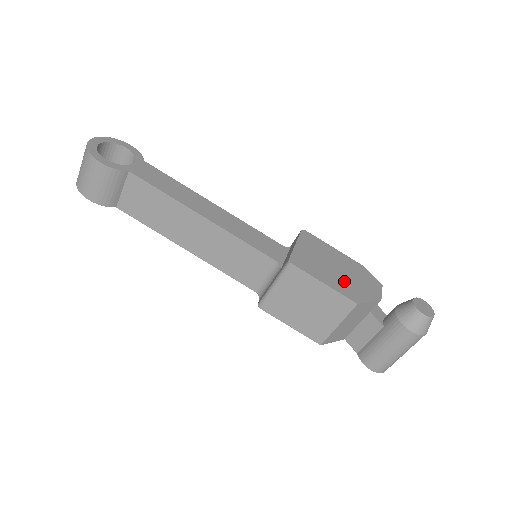
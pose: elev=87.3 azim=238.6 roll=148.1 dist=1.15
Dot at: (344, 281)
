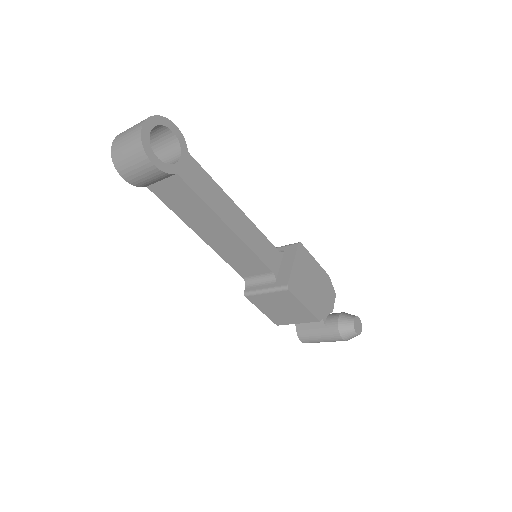
Dot at: (316, 299)
